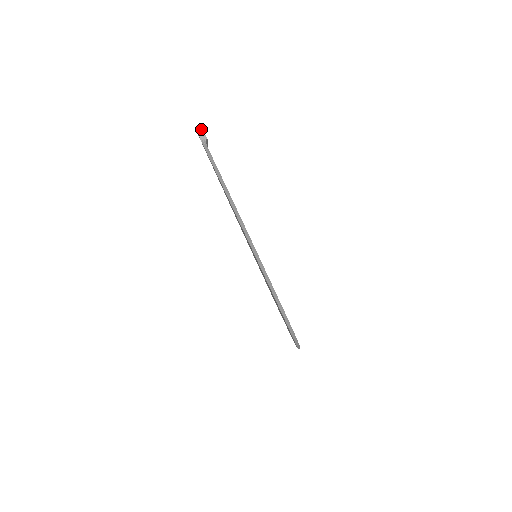
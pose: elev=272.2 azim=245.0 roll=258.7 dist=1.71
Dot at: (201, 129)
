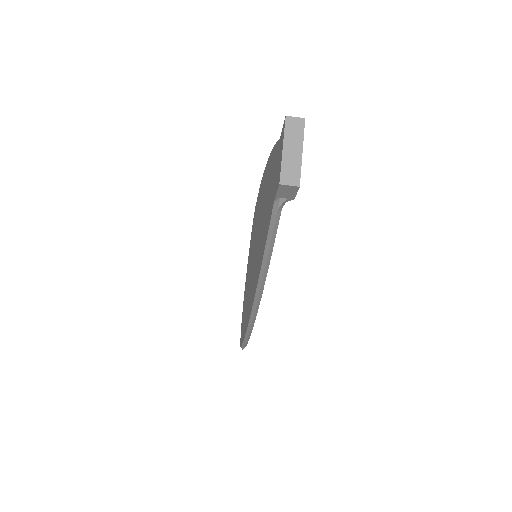
Dot at: (294, 187)
